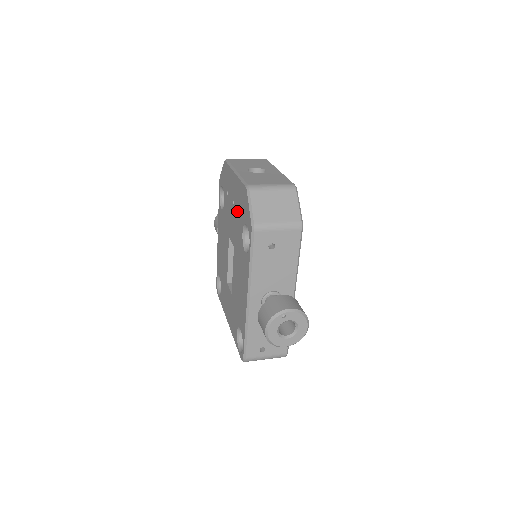
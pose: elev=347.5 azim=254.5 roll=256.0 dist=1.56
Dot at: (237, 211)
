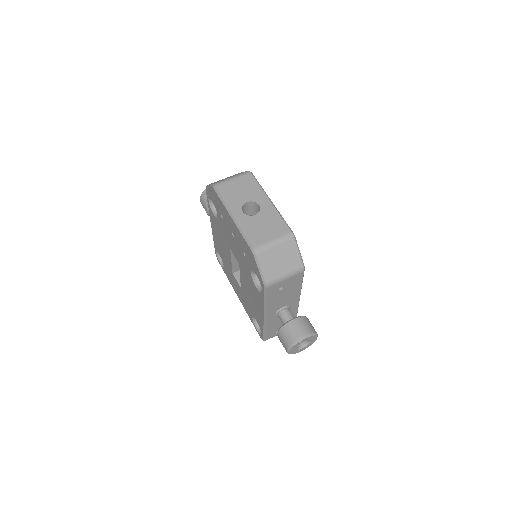
Dot at: (240, 249)
